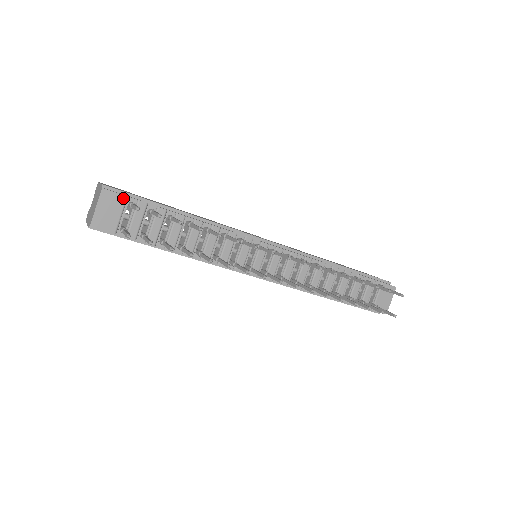
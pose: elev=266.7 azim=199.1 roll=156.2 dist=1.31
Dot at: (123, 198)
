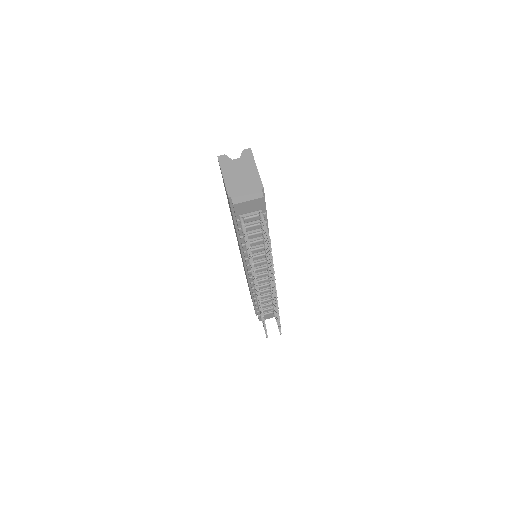
Dot at: (263, 208)
